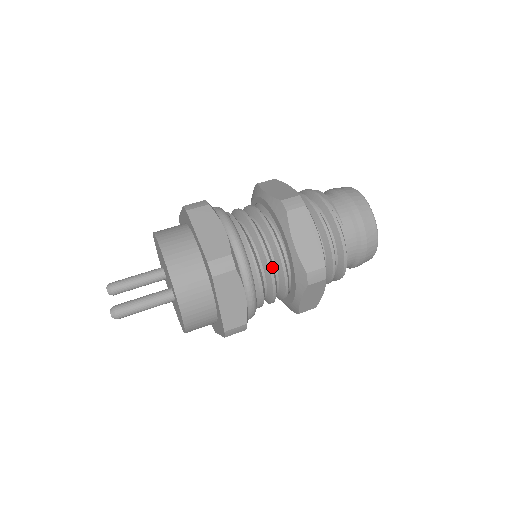
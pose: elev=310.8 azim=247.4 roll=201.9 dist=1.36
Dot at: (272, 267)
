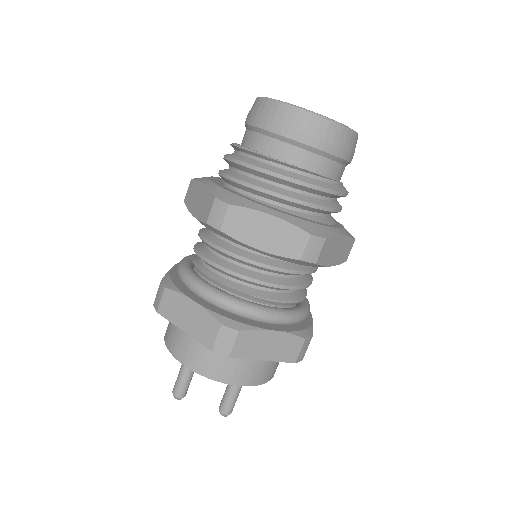
Dot at: (310, 280)
